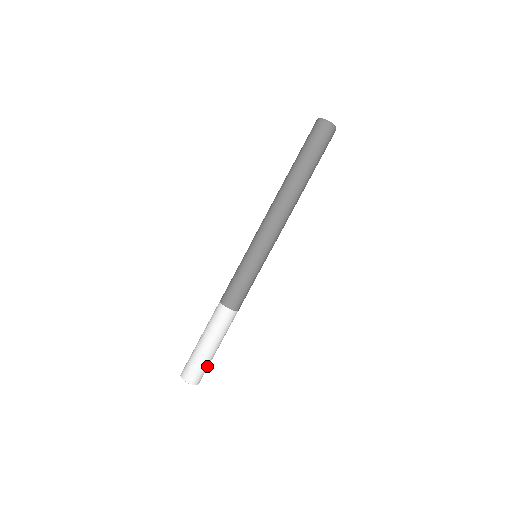
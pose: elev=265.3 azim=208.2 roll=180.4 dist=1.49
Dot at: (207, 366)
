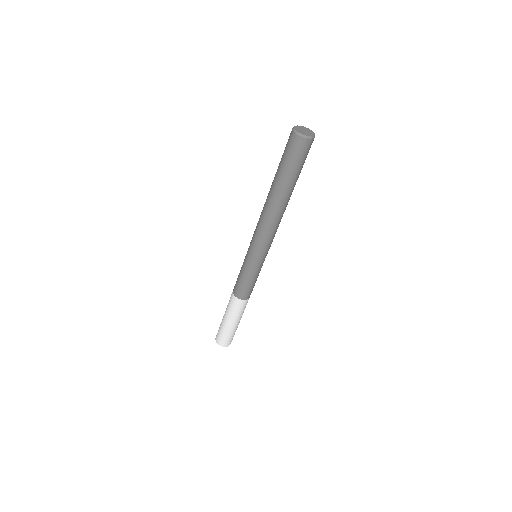
Dot at: occluded
